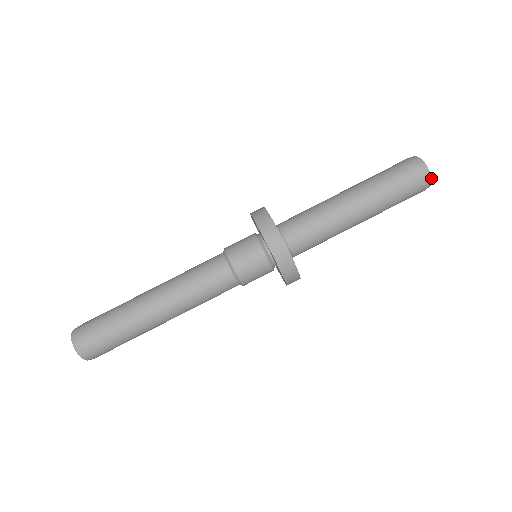
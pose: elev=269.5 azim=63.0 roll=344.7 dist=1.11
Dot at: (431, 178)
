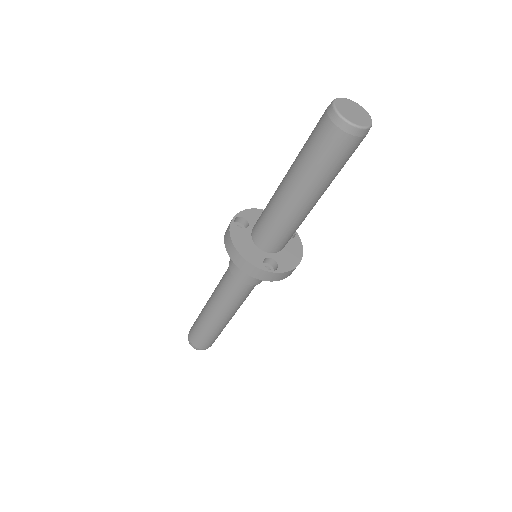
Dot at: occluded
